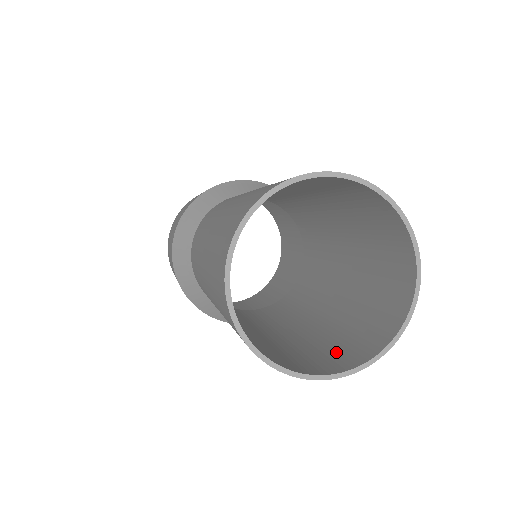
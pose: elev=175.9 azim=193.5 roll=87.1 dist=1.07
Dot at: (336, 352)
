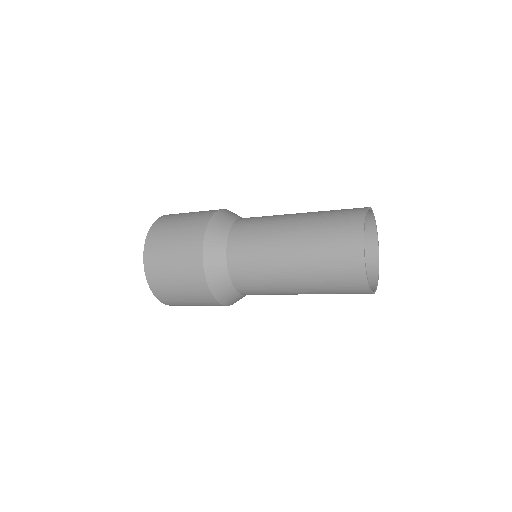
Dot at: (346, 285)
